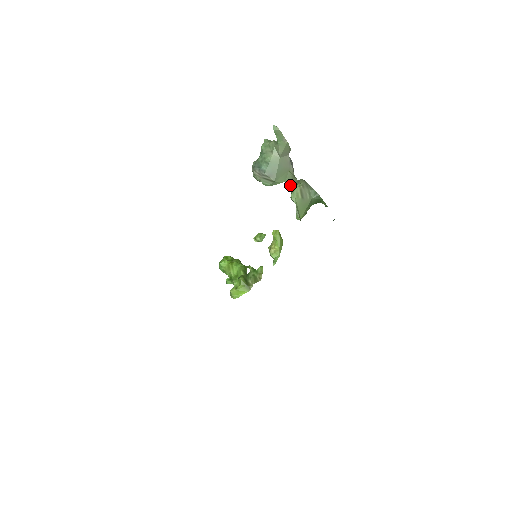
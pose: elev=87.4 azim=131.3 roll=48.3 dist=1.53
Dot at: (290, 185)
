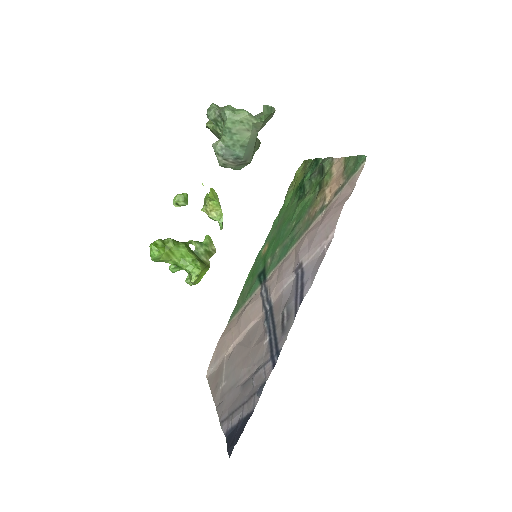
Dot at: (207, 125)
